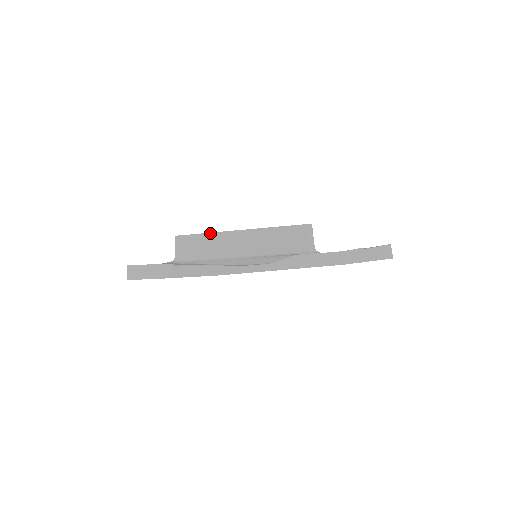
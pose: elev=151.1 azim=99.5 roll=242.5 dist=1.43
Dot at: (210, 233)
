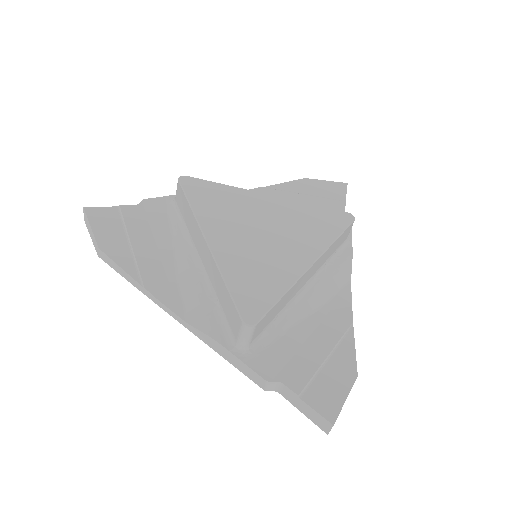
Dot at: (193, 214)
